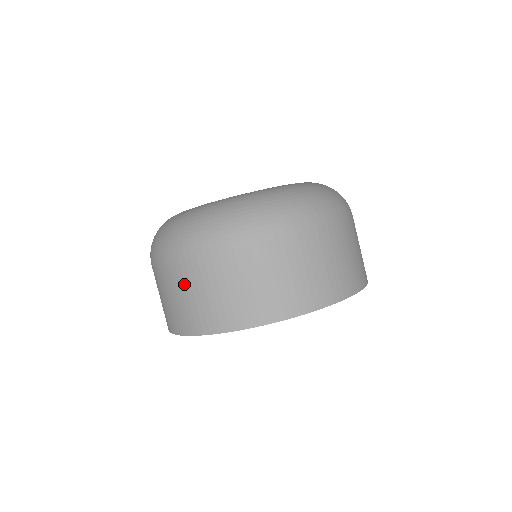
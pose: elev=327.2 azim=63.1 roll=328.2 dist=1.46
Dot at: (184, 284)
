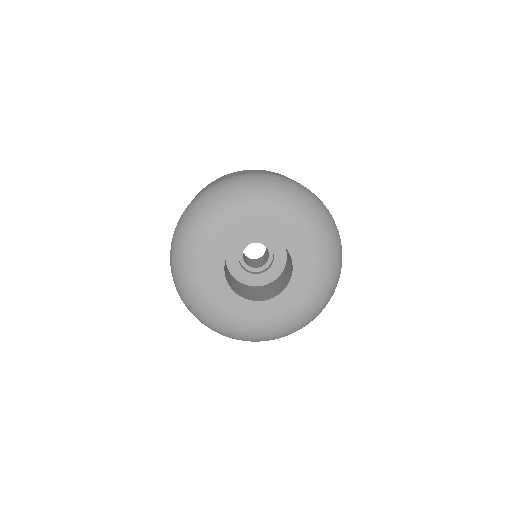
Dot at: occluded
